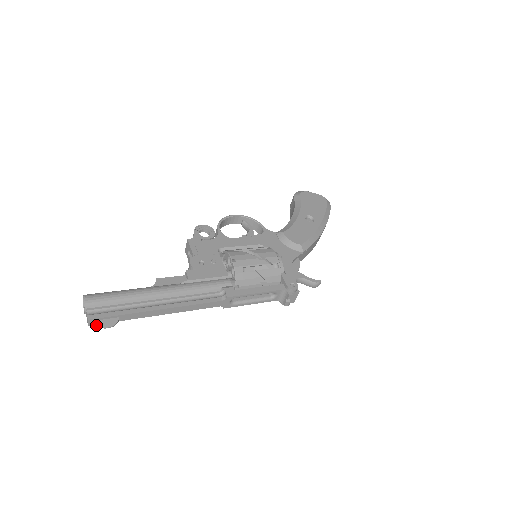
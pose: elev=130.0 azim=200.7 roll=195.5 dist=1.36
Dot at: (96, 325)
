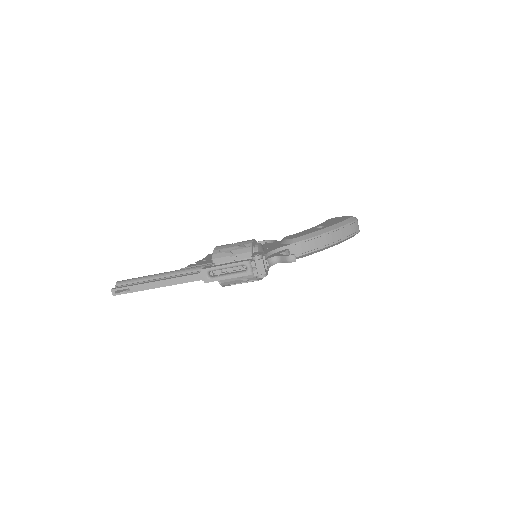
Dot at: (115, 293)
